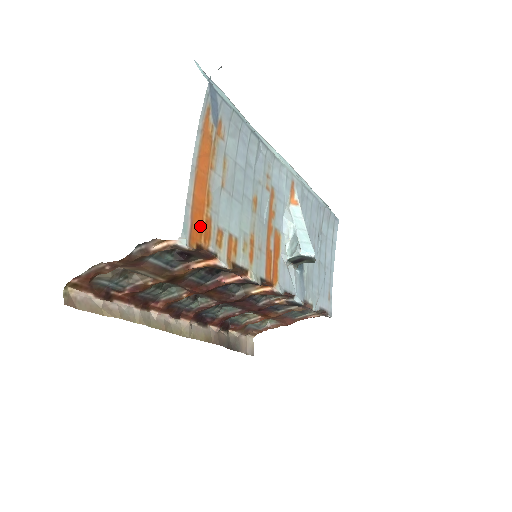
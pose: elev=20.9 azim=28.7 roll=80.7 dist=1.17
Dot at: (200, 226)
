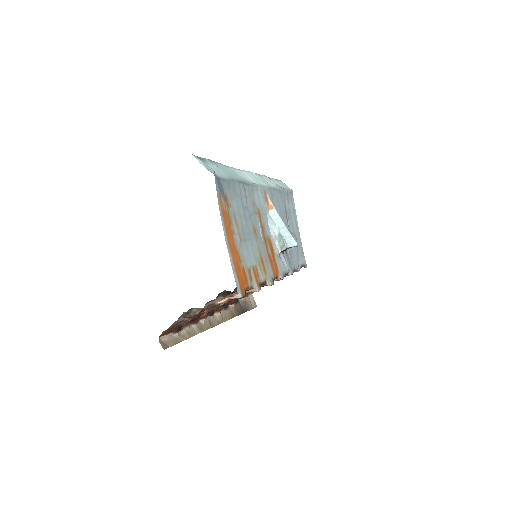
Dot at: (242, 278)
